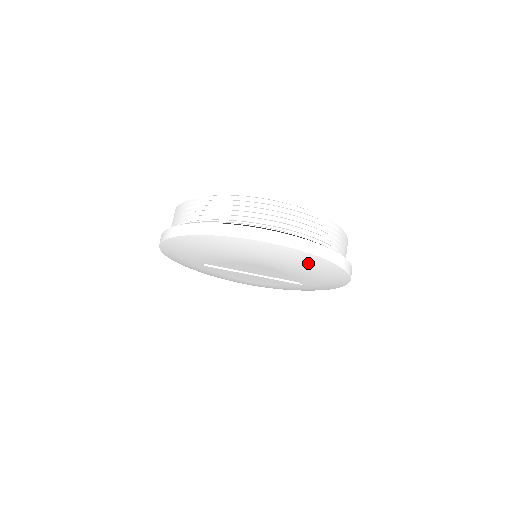
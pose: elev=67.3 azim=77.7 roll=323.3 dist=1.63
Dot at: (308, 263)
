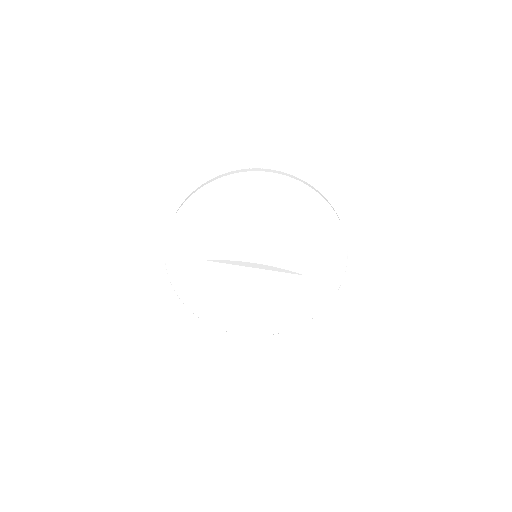
Dot at: (307, 205)
